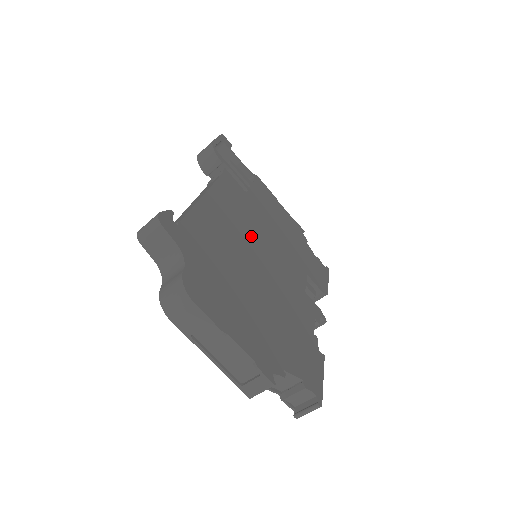
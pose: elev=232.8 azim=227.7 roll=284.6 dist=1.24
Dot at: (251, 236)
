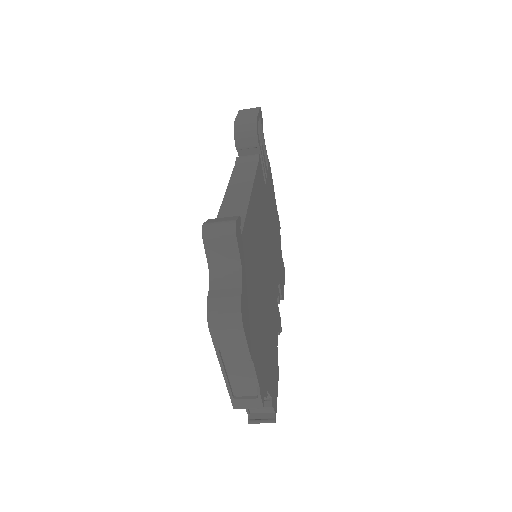
Dot at: (264, 240)
